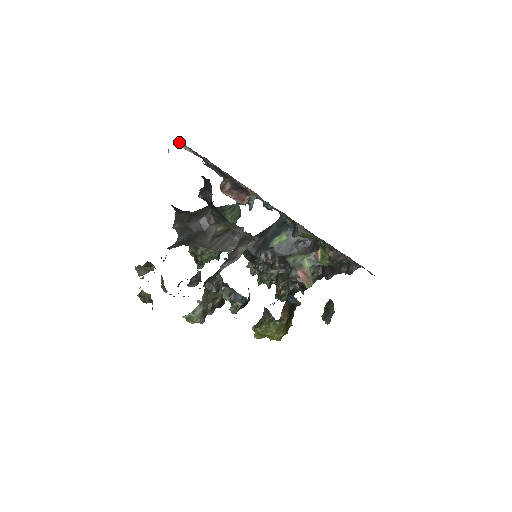
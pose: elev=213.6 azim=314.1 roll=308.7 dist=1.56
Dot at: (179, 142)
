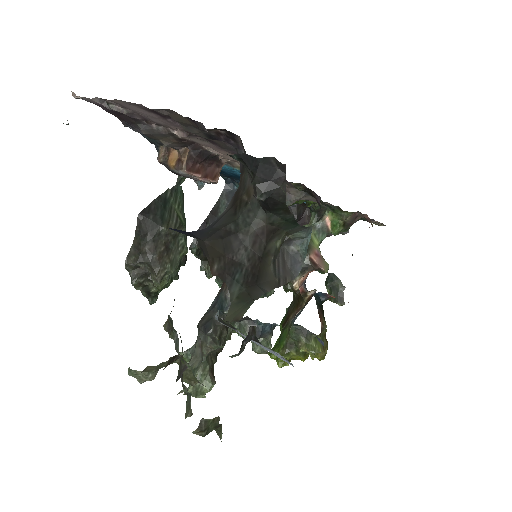
Dot at: occluded
